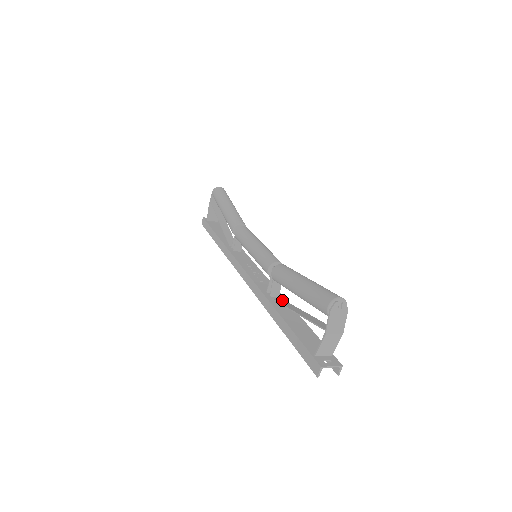
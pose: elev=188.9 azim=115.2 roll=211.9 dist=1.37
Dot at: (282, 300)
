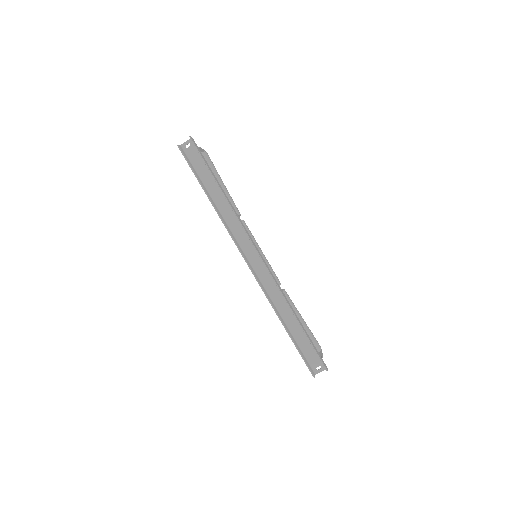
Dot at: (227, 208)
